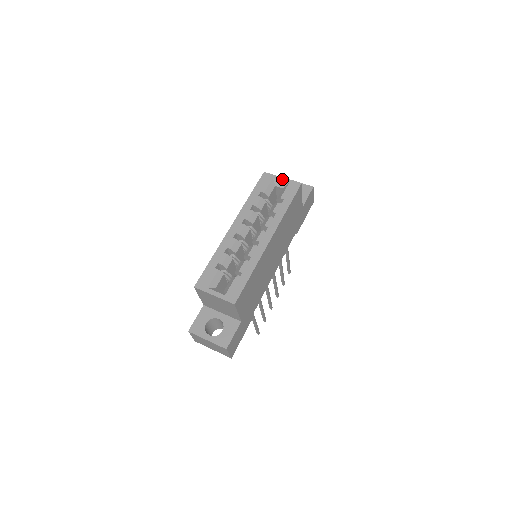
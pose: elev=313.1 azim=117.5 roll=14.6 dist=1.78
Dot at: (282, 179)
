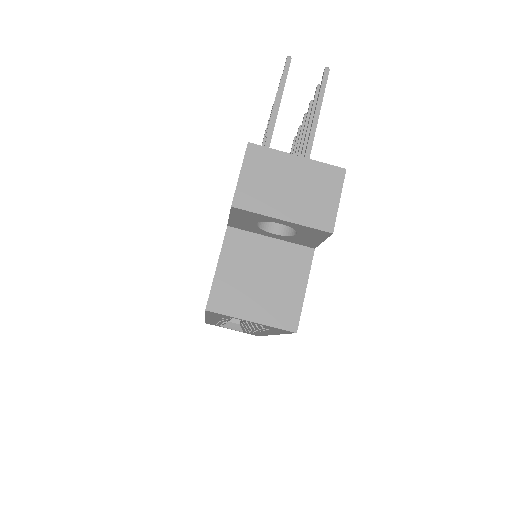
Dot at: occluded
